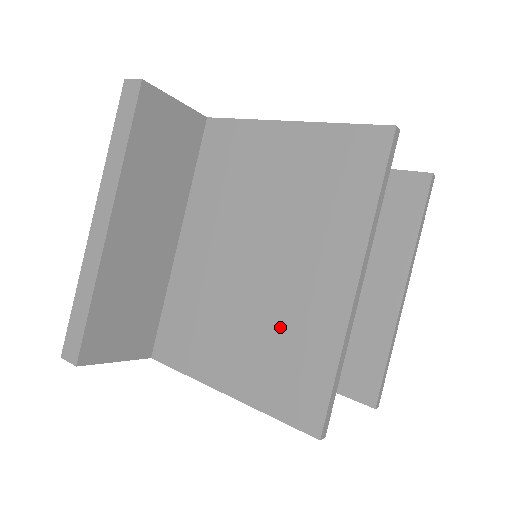
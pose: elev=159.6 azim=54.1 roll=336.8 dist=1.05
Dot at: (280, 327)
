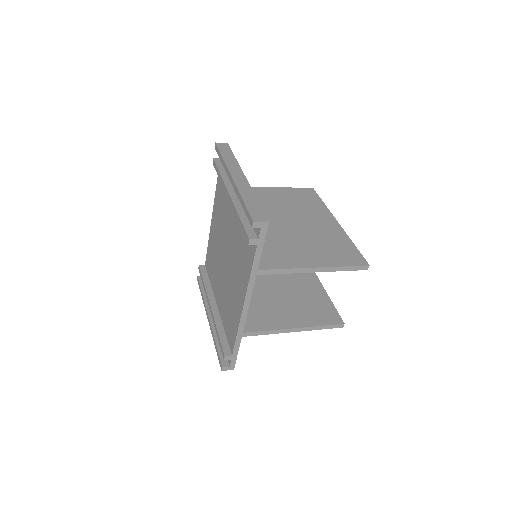
Dot at: (321, 239)
